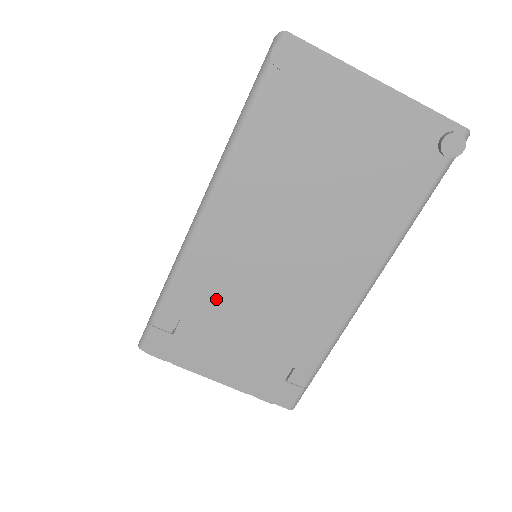
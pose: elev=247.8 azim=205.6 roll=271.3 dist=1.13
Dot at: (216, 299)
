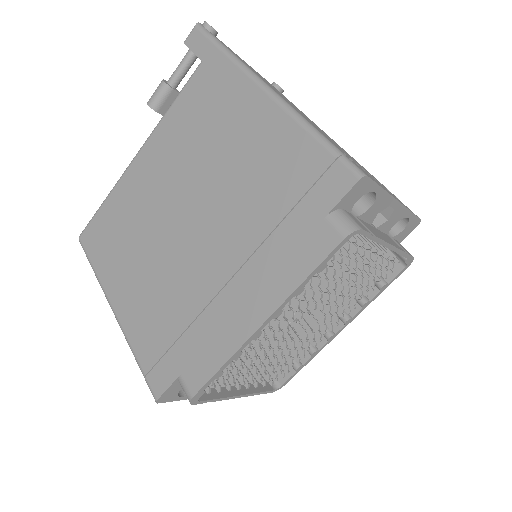
Dot at: occluded
